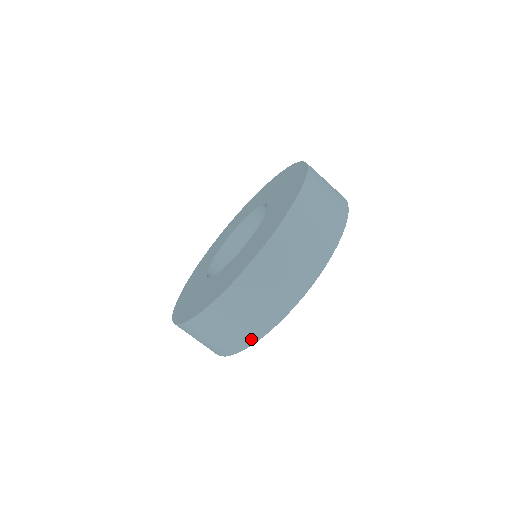
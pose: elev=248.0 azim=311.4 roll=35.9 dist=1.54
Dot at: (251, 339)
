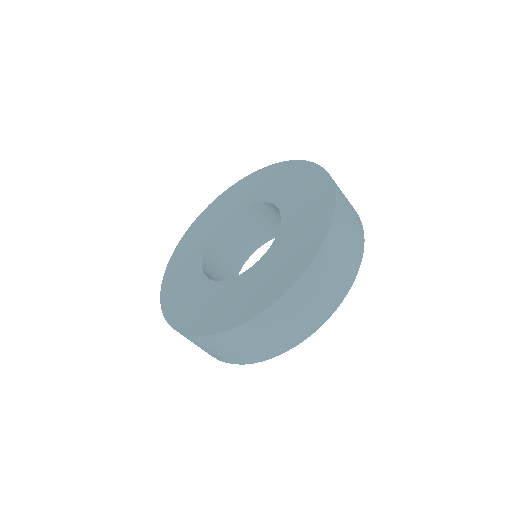
Dot at: occluded
